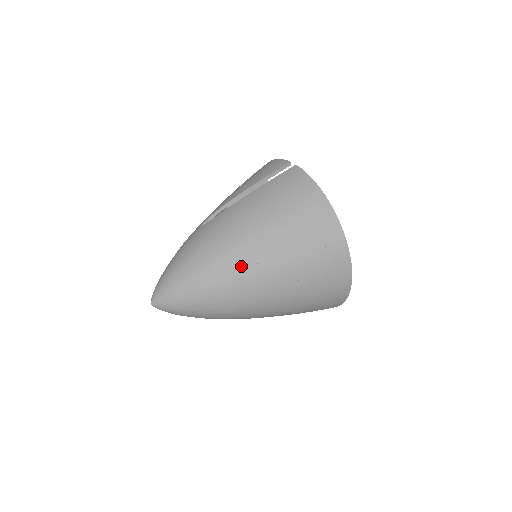
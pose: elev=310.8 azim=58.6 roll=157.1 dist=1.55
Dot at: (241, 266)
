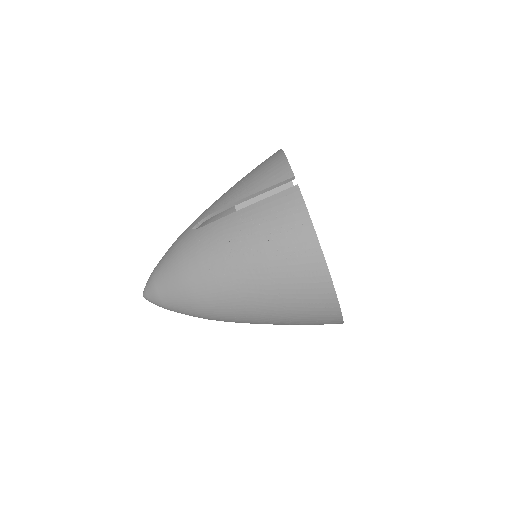
Dot at: (219, 294)
